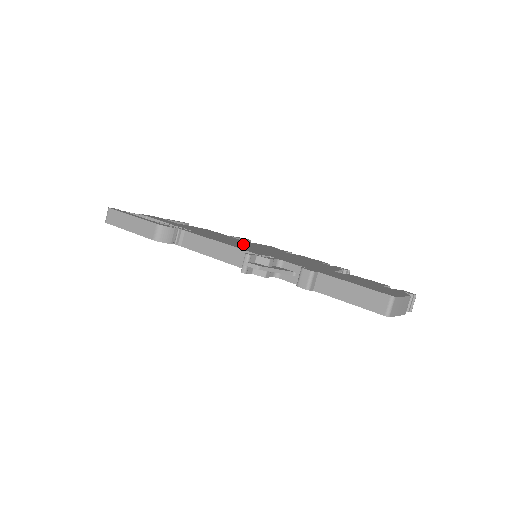
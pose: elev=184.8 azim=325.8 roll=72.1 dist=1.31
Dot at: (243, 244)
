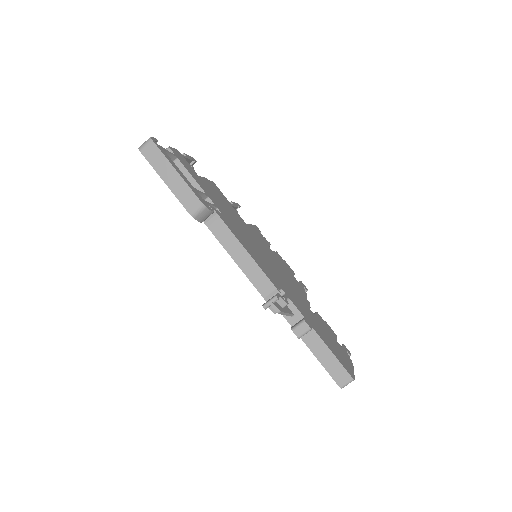
Dot at: (254, 244)
